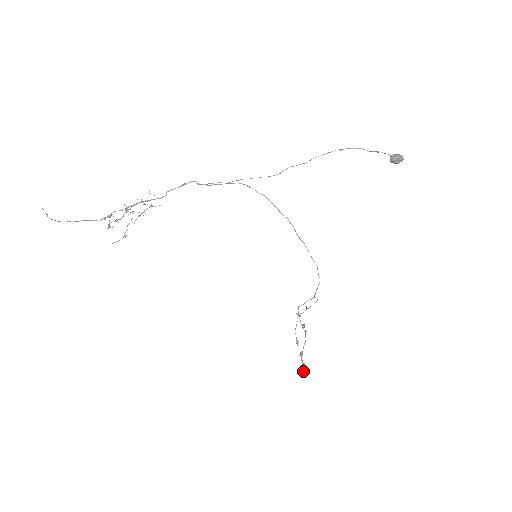
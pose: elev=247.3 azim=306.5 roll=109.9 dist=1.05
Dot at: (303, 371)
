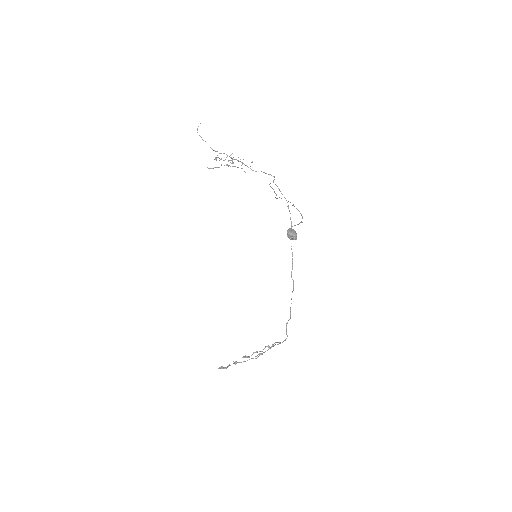
Dot at: (219, 367)
